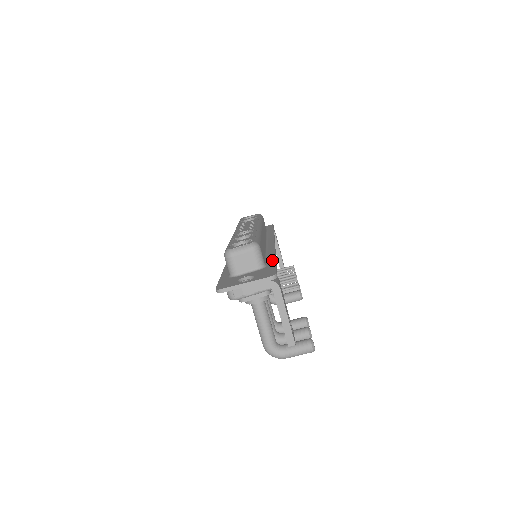
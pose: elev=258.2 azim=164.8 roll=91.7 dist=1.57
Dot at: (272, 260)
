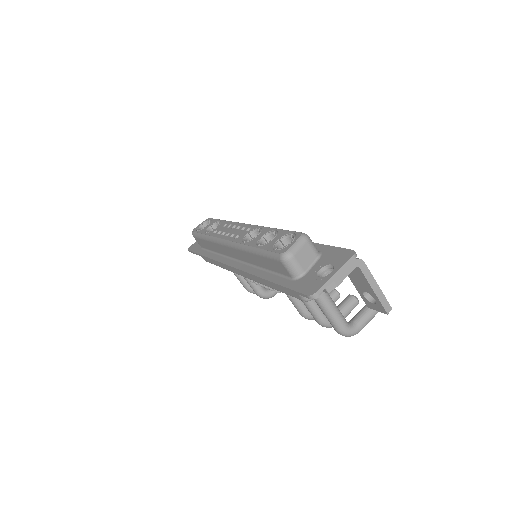
Dot at: occluded
